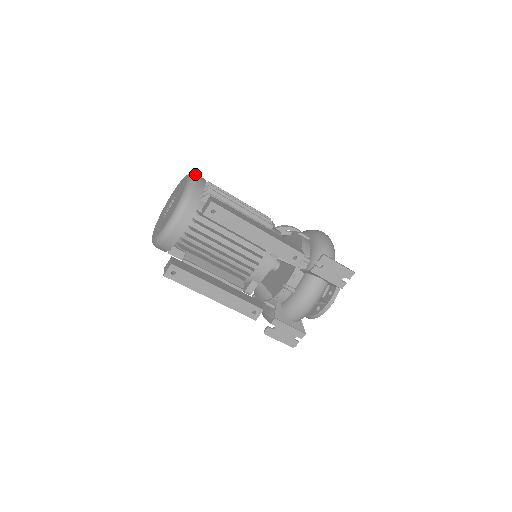
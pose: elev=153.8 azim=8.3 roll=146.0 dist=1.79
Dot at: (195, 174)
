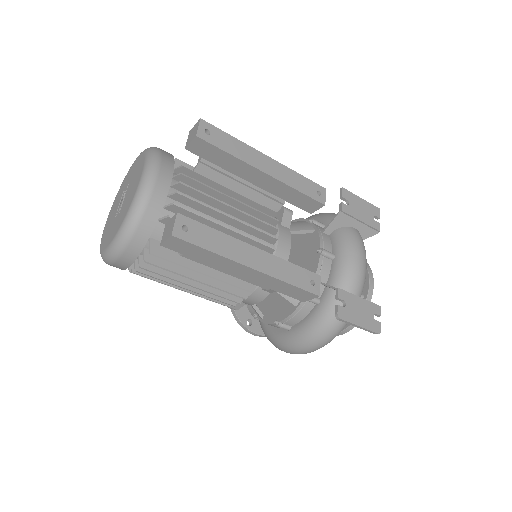
Dot at: occluded
